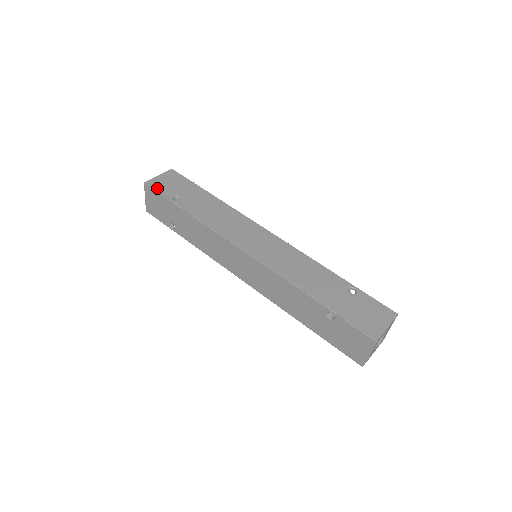
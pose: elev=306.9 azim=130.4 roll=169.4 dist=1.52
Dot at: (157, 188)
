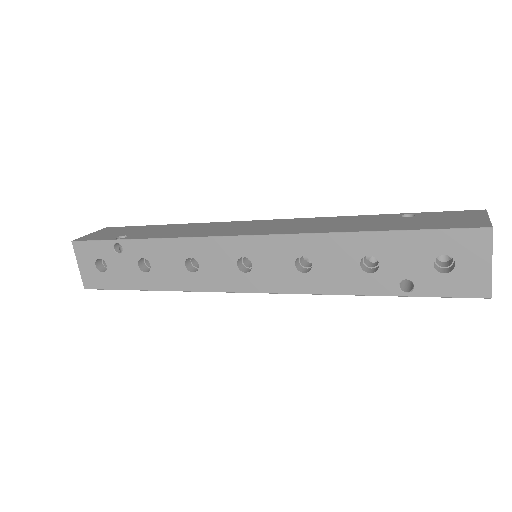
Dot at: occluded
